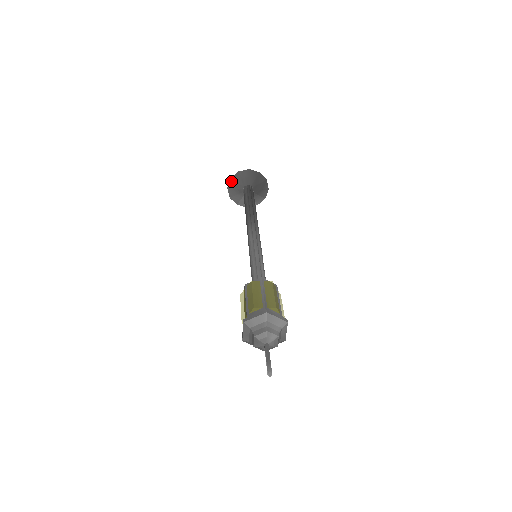
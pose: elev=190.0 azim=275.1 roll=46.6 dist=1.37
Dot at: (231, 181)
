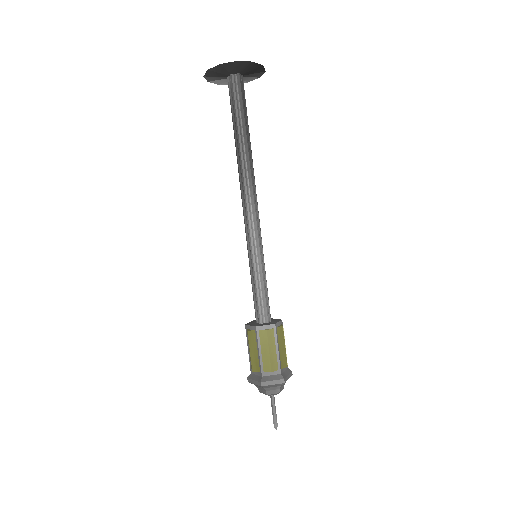
Dot at: (218, 66)
